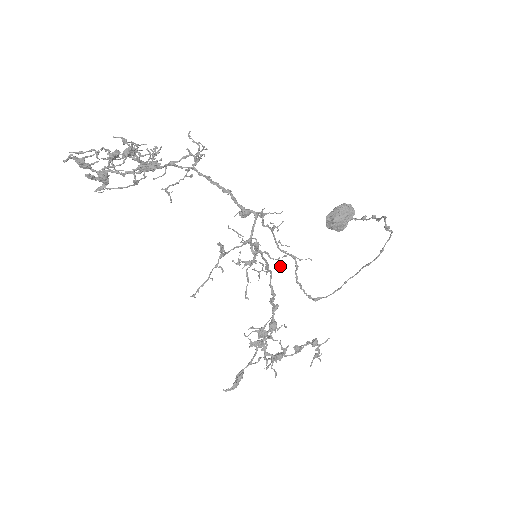
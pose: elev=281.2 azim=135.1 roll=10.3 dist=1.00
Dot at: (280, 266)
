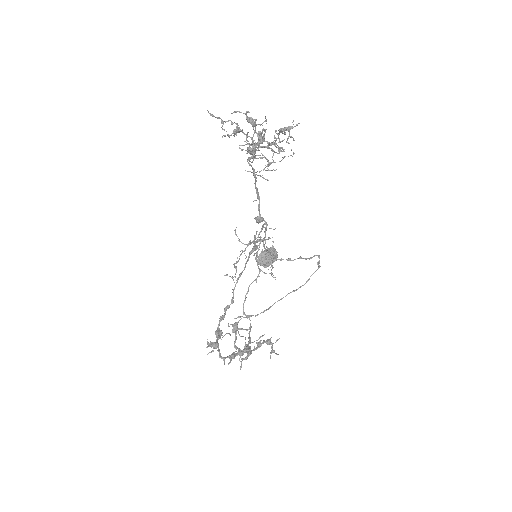
Dot at: occluded
